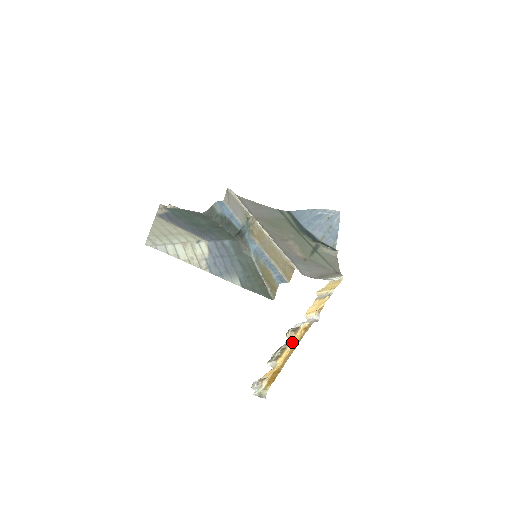
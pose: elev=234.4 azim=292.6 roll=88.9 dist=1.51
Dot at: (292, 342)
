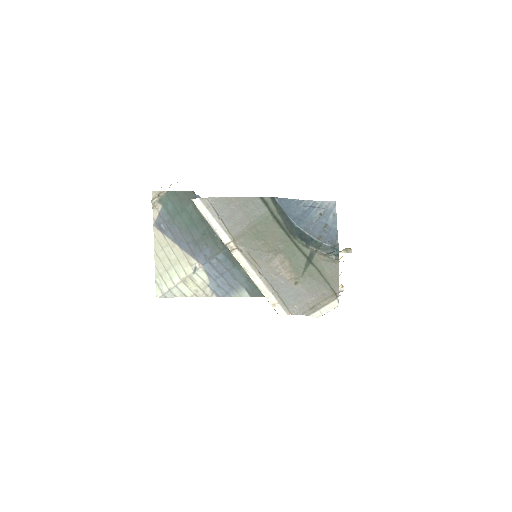
Dot at: occluded
